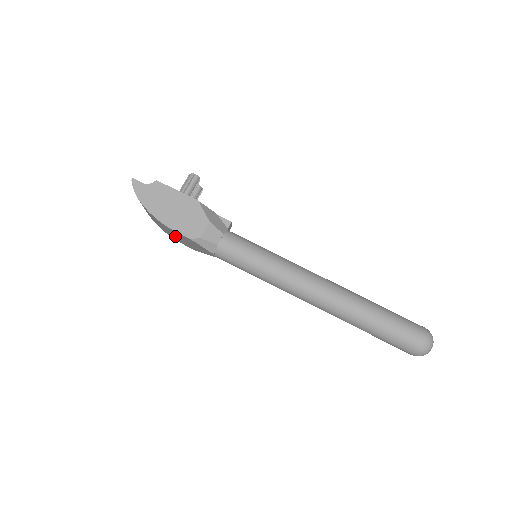
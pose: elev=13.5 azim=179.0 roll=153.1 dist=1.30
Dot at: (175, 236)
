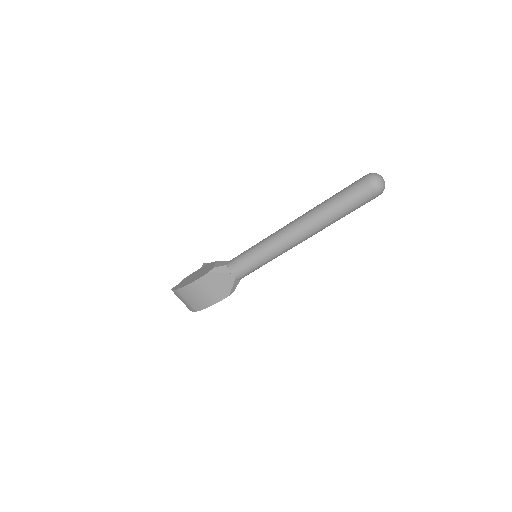
Dot at: (208, 293)
